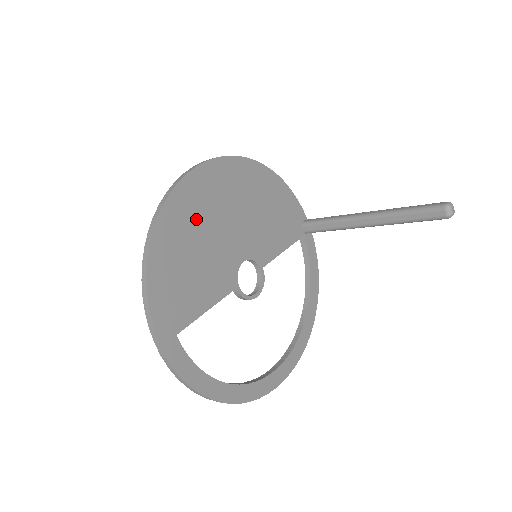
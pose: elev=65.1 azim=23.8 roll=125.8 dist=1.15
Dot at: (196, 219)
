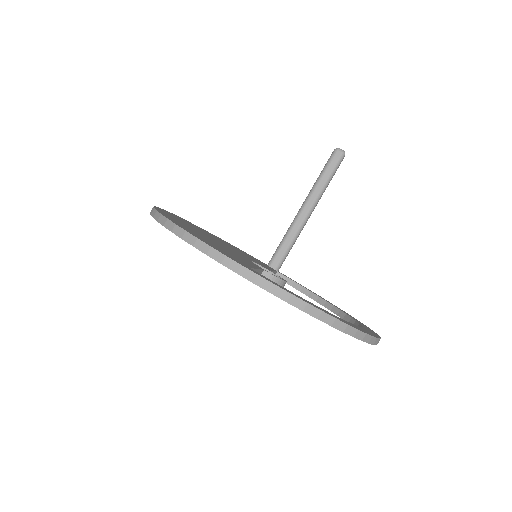
Dot at: (188, 226)
